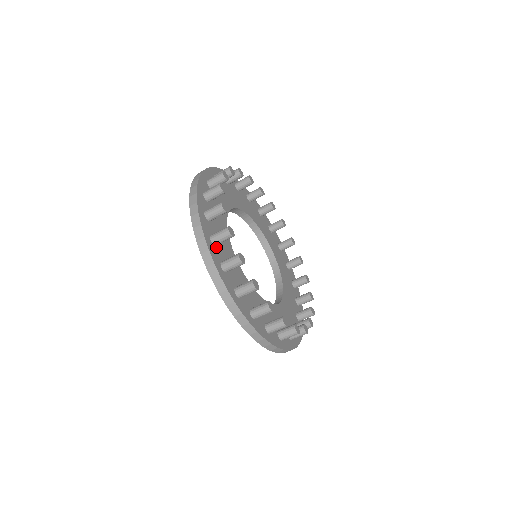
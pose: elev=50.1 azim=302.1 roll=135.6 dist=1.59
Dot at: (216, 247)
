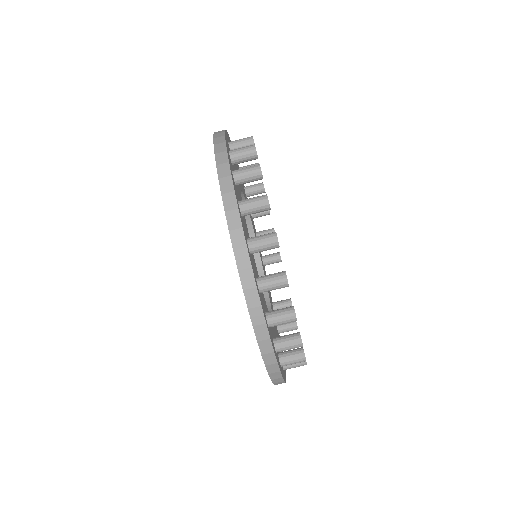
Dot at: (235, 186)
